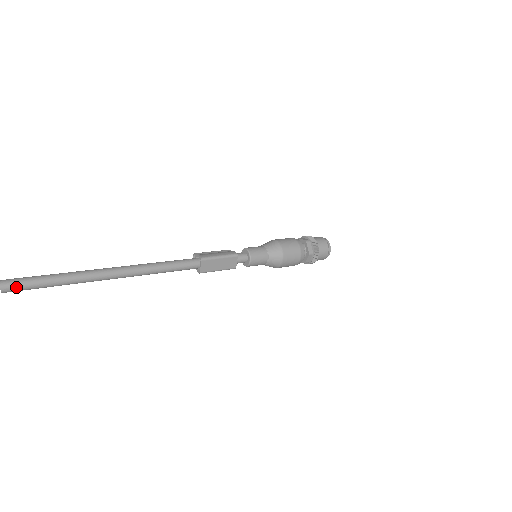
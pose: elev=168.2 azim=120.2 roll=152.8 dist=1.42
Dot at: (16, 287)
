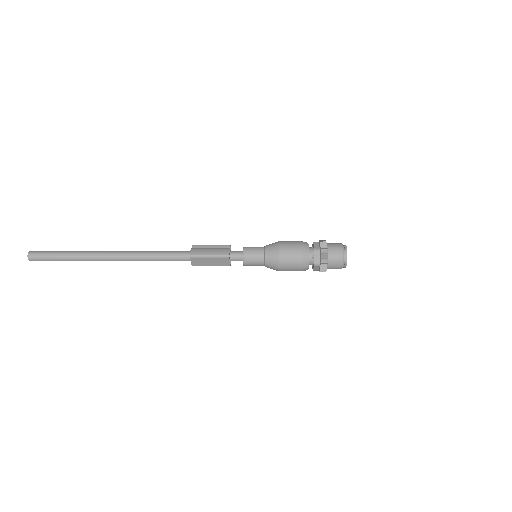
Dot at: (39, 259)
